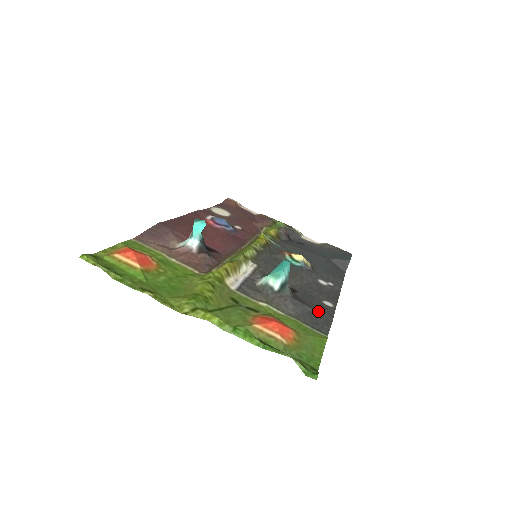
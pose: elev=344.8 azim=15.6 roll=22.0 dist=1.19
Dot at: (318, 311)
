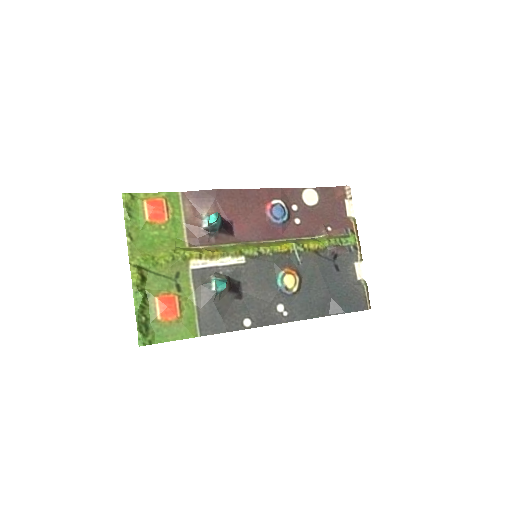
Dot at: (223, 321)
